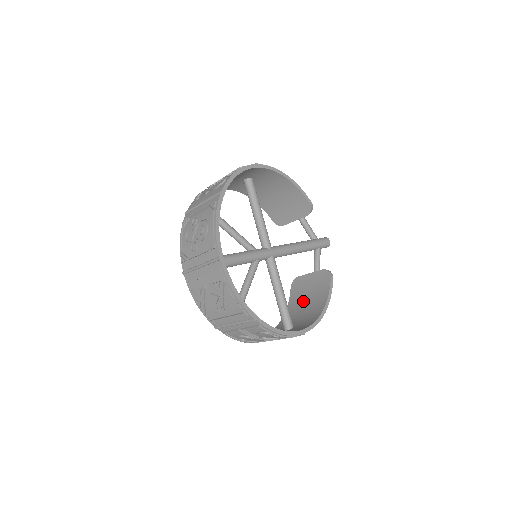
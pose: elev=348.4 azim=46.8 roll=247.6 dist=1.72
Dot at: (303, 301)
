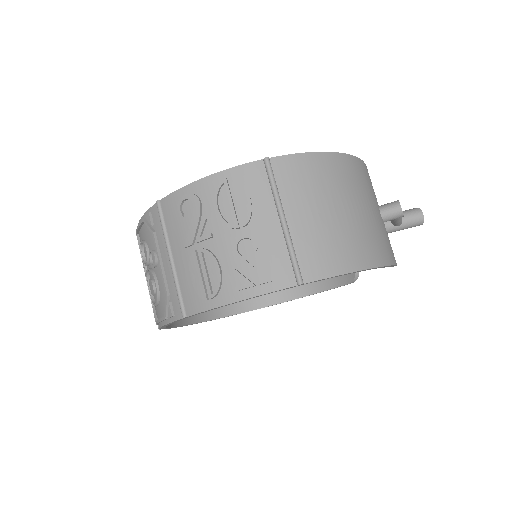
Dot at: occluded
